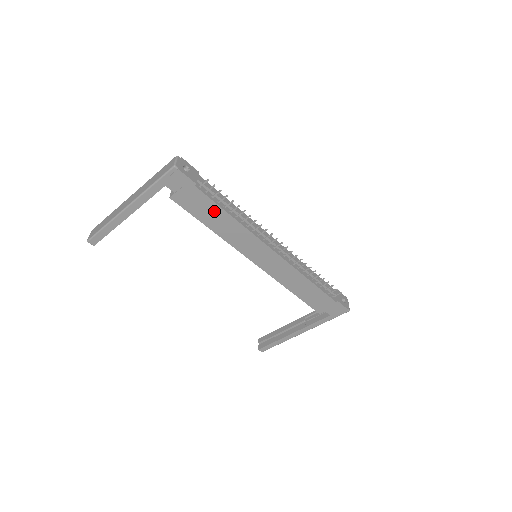
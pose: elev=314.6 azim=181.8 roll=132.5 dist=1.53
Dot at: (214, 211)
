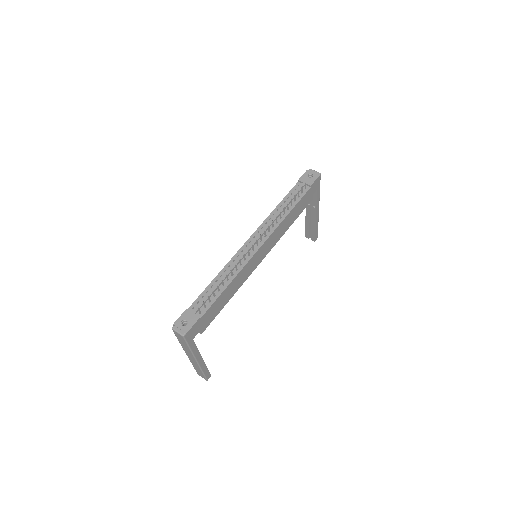
Dot at: (220, 300)
